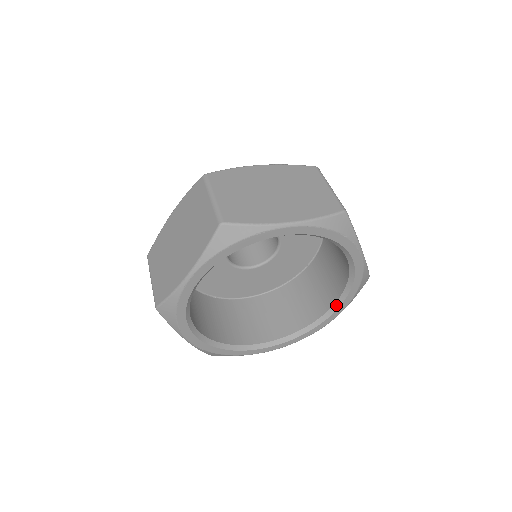
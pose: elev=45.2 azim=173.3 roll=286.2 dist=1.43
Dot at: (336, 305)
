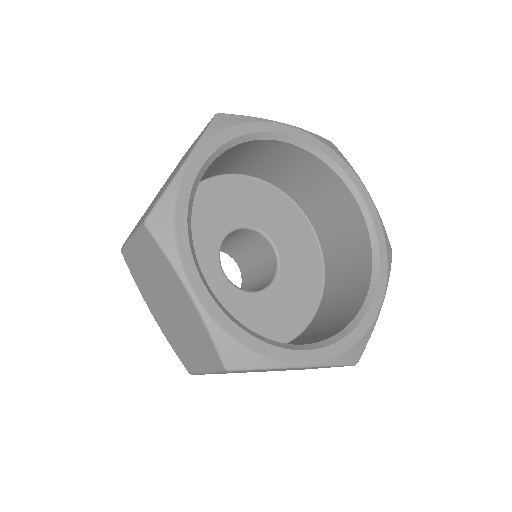
Dot at: (350, 187)
